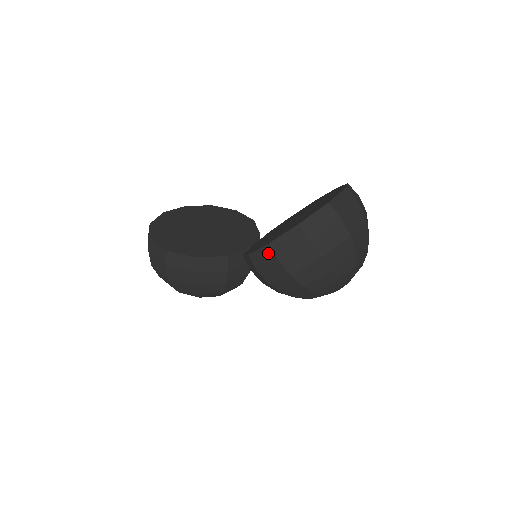
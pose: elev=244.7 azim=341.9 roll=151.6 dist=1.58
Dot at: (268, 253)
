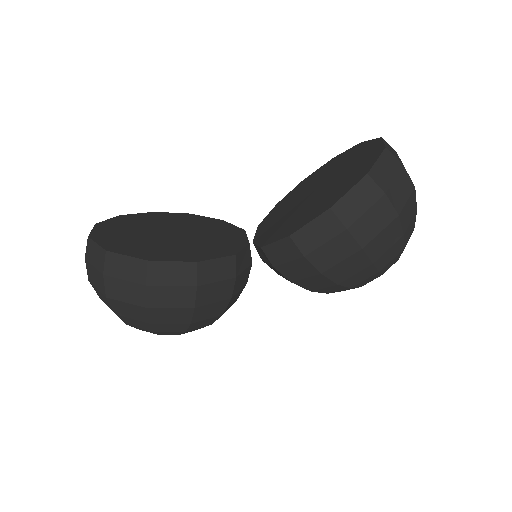
Dot at: (328, 223)
